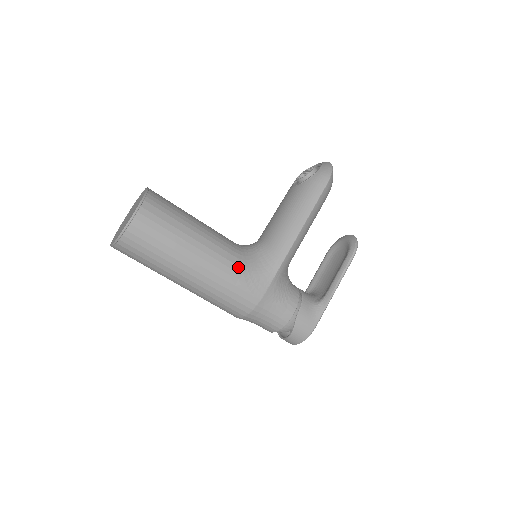
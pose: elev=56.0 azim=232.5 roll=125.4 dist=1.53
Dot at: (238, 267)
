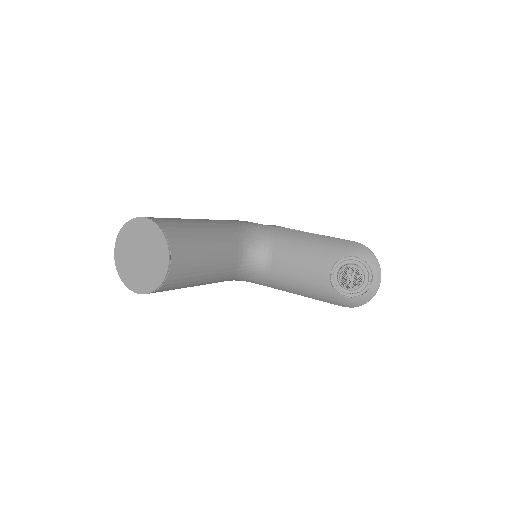
Dot at: occluded
